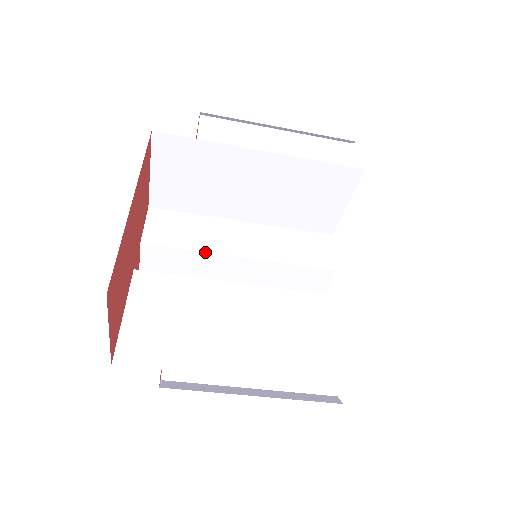
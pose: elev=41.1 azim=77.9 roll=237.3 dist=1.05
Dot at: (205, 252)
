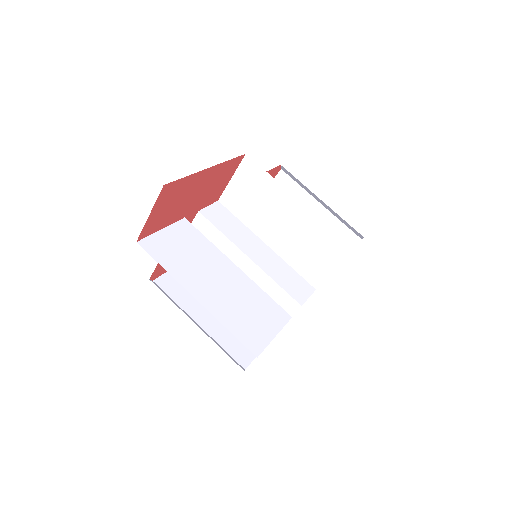
Dot at: (230, 240)
